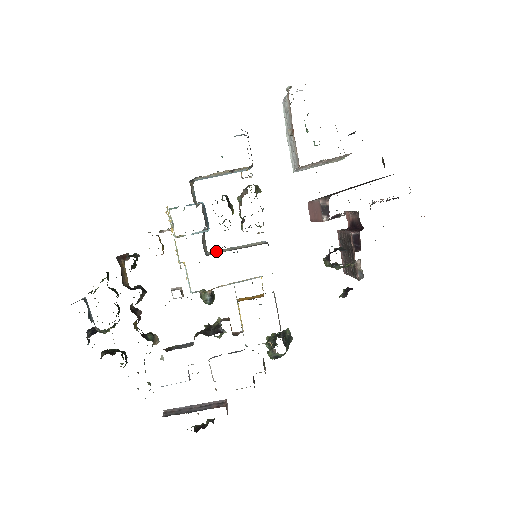
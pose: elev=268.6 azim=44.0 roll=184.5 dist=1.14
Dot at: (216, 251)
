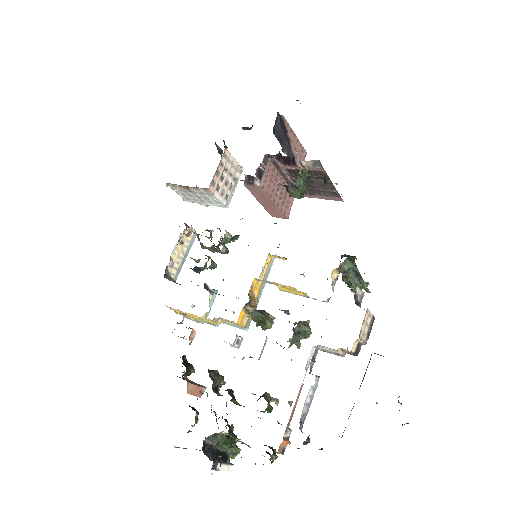
Dot at: occluded
